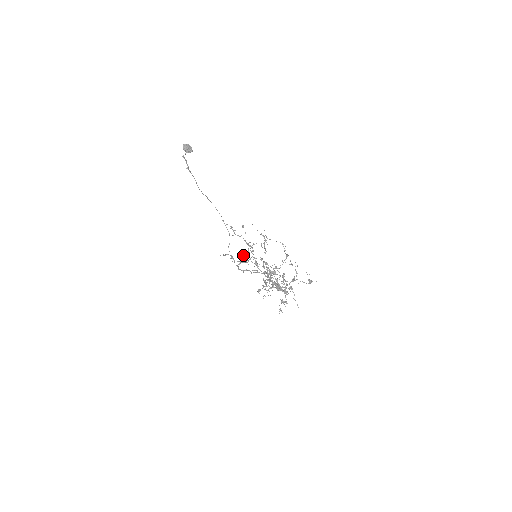
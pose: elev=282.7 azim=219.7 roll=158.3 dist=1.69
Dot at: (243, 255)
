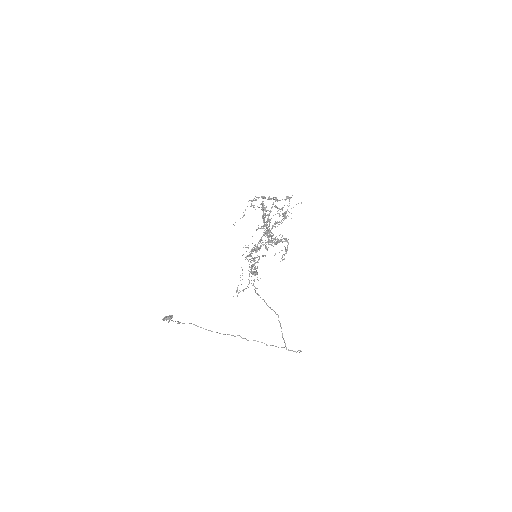
Dot at: occluded
